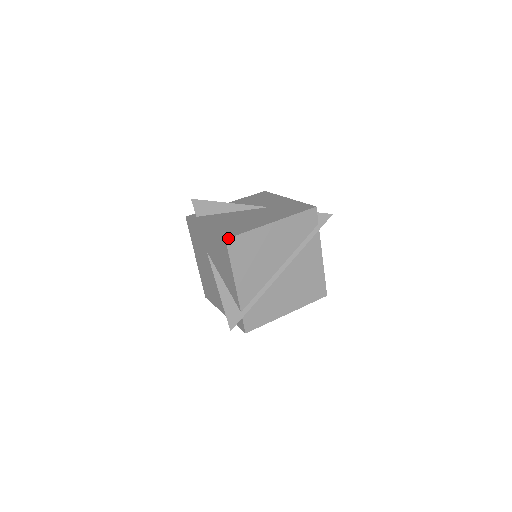
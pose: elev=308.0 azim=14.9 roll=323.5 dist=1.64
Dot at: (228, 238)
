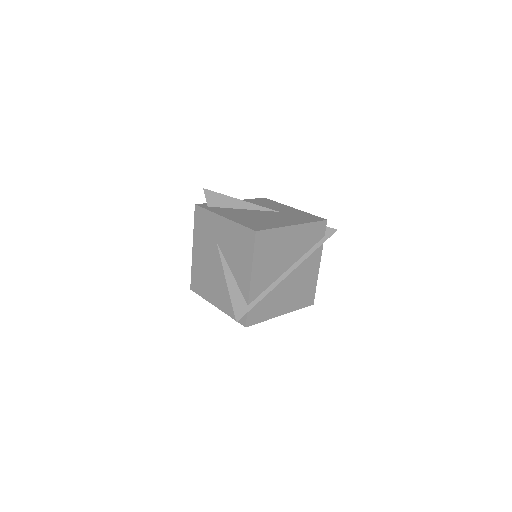
Dot at: (258, 231)
